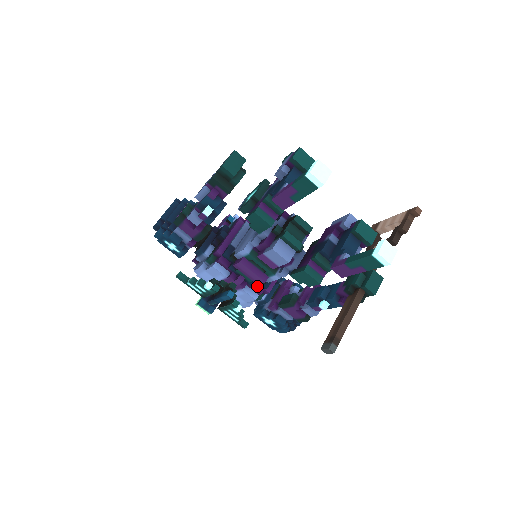
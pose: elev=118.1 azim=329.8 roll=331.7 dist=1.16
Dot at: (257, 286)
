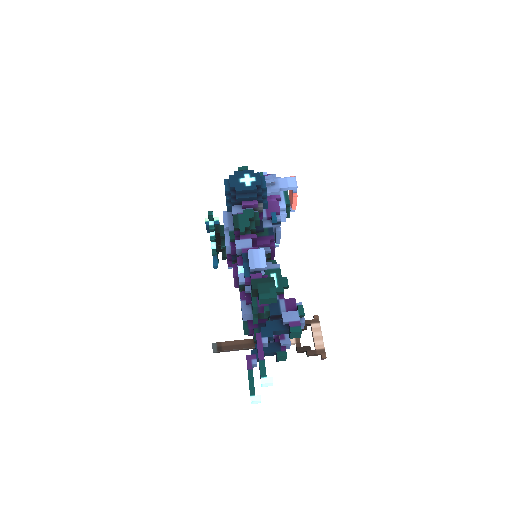
Dot at: occluded
